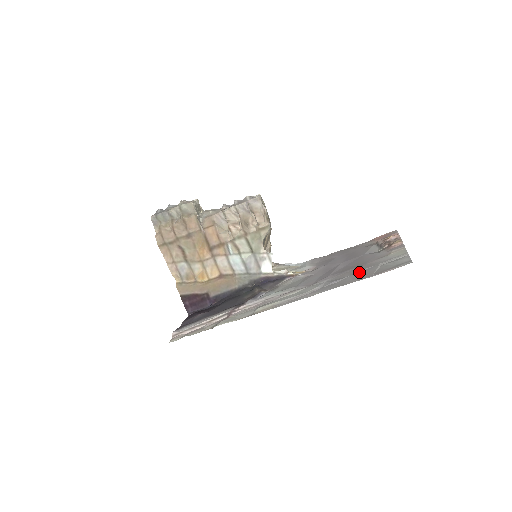
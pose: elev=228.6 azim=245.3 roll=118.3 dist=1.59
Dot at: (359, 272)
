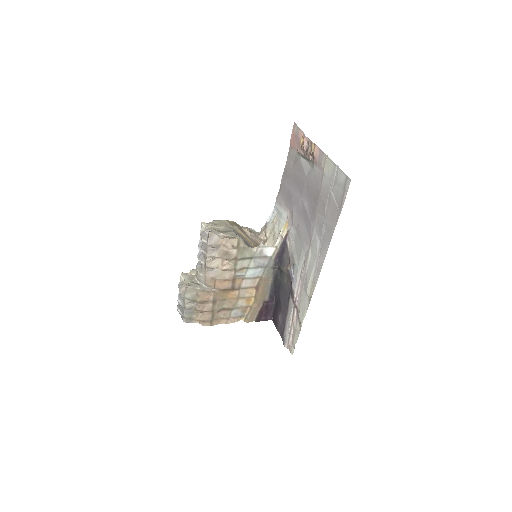
Dot at: (326, 210)
